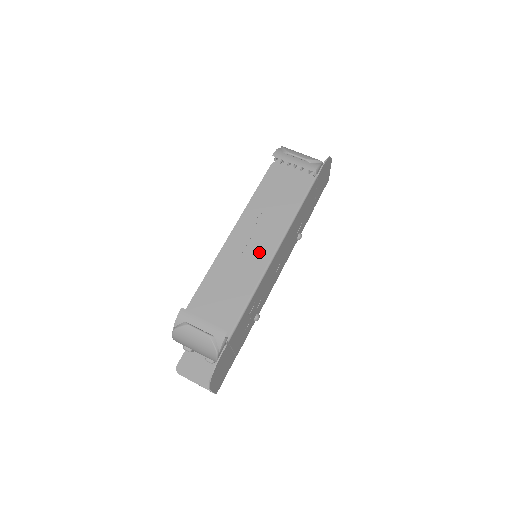
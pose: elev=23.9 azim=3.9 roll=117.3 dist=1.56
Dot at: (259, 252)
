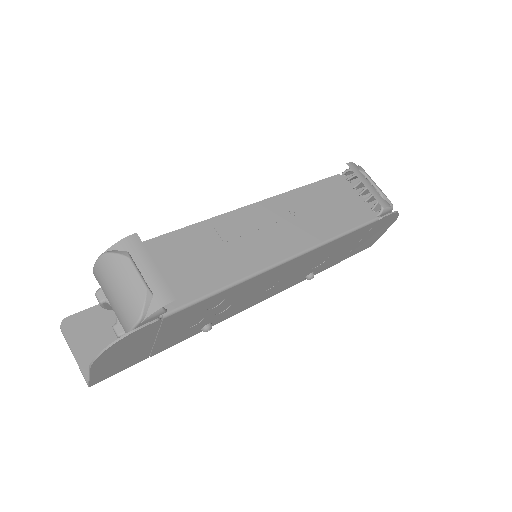
Dot at: (270, 245)
